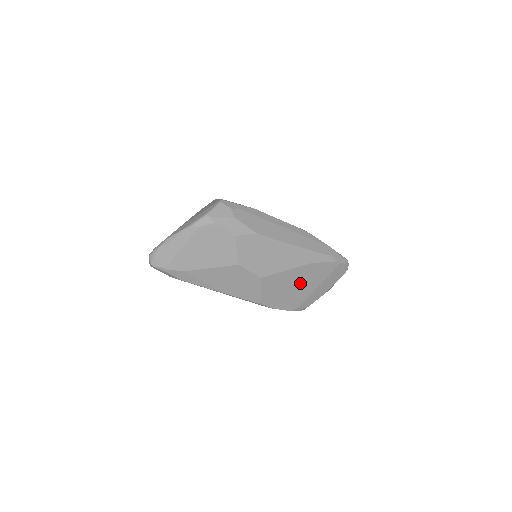
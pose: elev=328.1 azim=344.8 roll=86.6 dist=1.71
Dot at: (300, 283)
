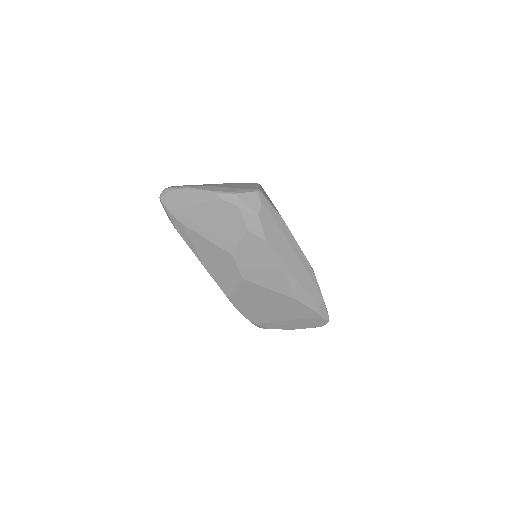
Dot at: (274, 307)
